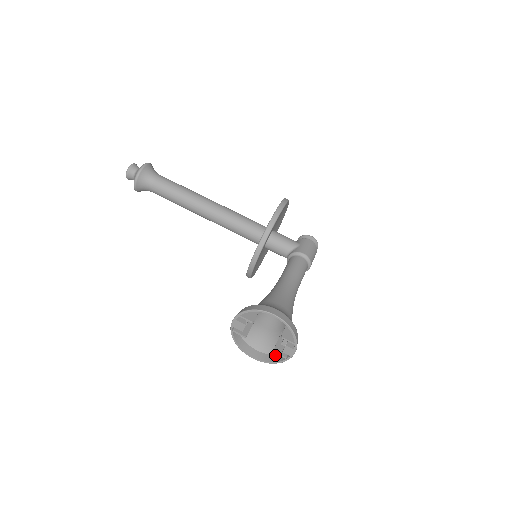
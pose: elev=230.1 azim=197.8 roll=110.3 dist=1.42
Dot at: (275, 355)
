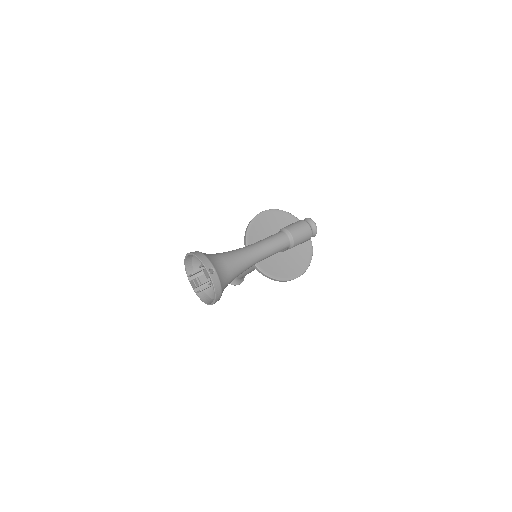
Dot at: (219, 291)
